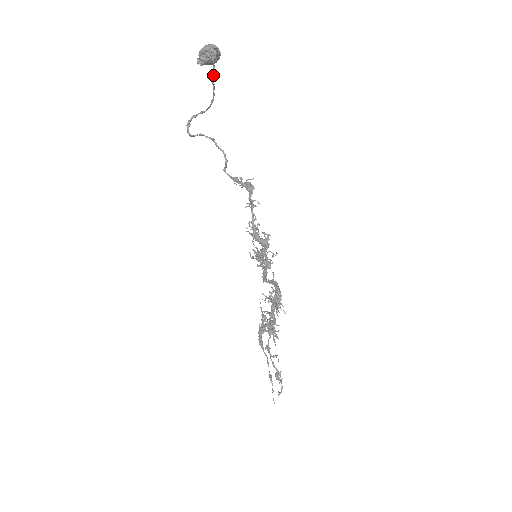
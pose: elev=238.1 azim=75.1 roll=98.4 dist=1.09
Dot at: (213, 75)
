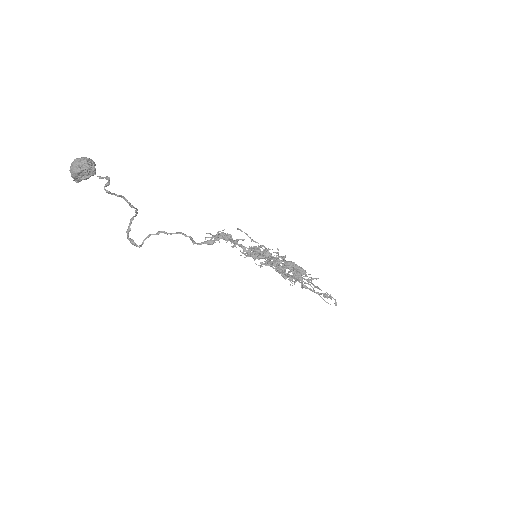
Dot at: (128, 203)
